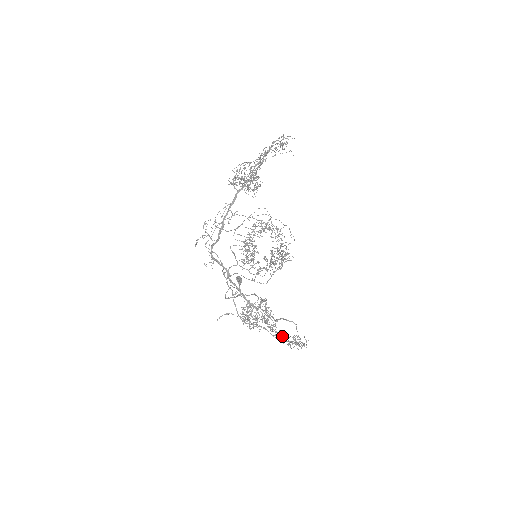
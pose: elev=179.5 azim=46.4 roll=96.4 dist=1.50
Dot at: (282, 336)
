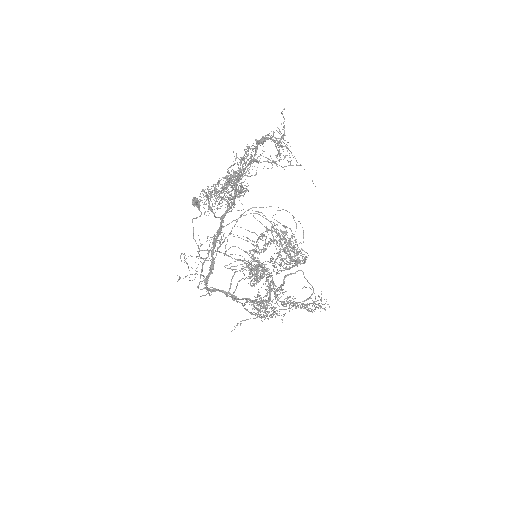
Dot at: occluded
